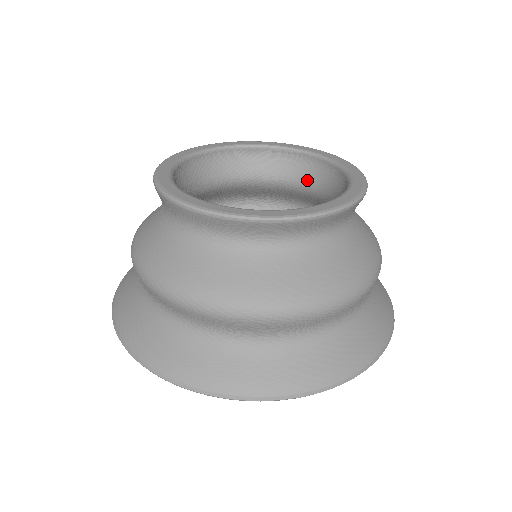
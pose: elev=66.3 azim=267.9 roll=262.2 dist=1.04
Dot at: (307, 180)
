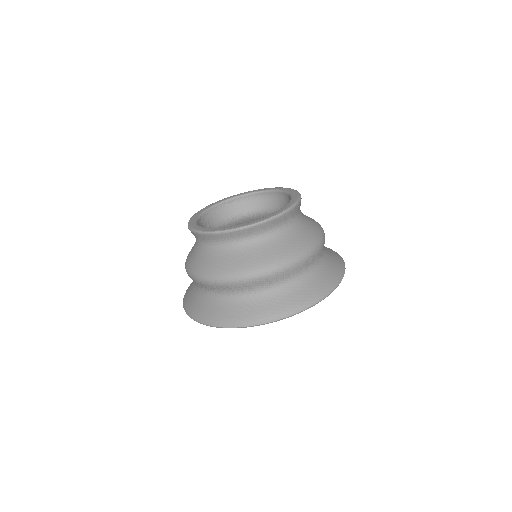
Dot at: (279, 206)
